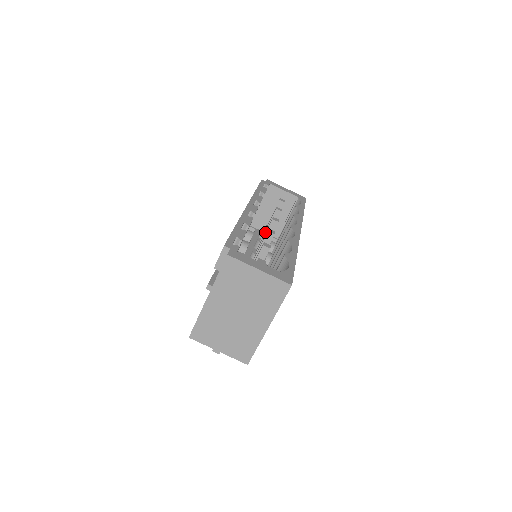
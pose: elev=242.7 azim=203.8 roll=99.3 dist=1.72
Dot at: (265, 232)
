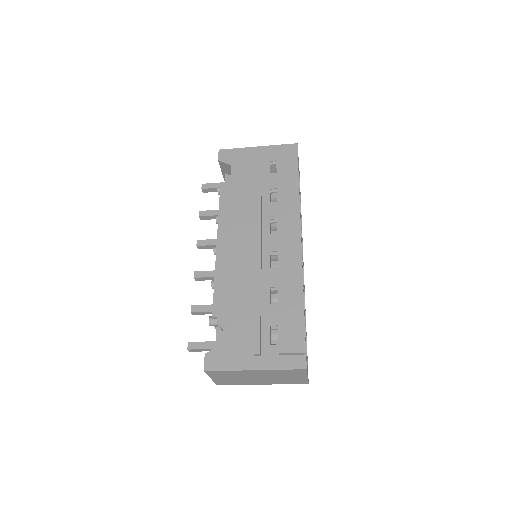
Dot at: occluded
